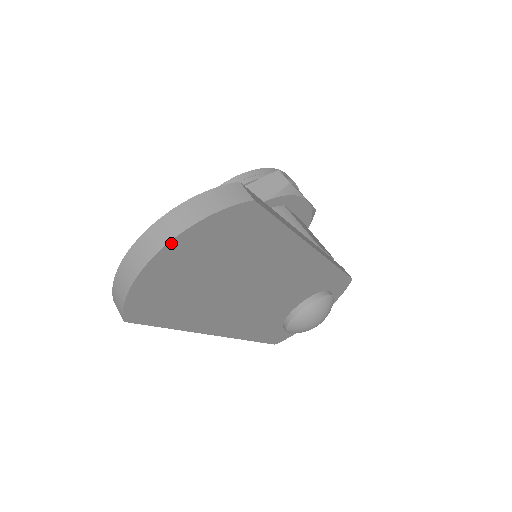
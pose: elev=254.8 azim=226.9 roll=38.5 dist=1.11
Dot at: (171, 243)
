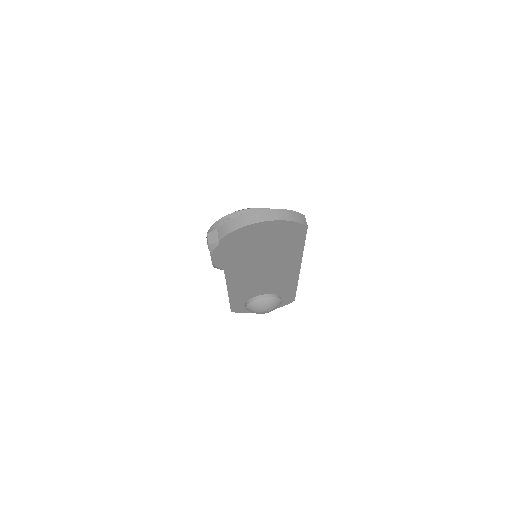
Dot at: (270, 221)
